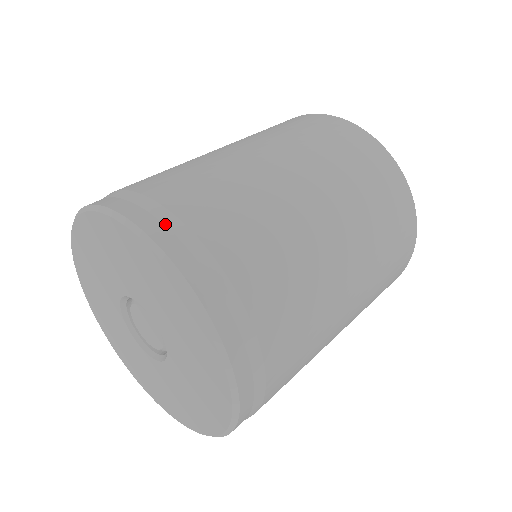
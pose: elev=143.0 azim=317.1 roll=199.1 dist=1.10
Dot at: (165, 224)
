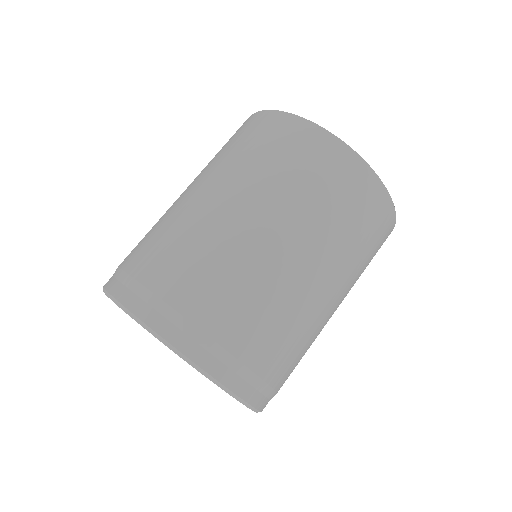
Dot at: (228, 366)
